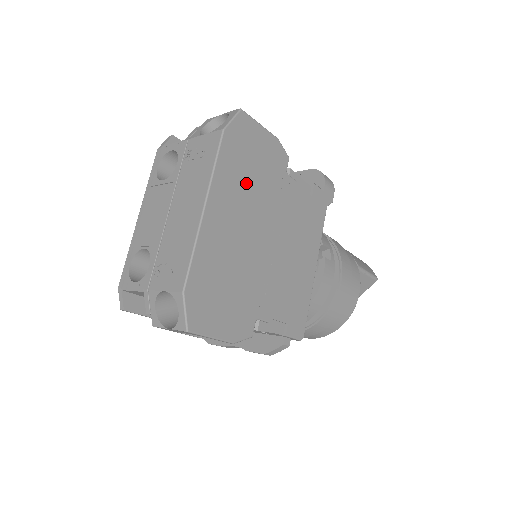
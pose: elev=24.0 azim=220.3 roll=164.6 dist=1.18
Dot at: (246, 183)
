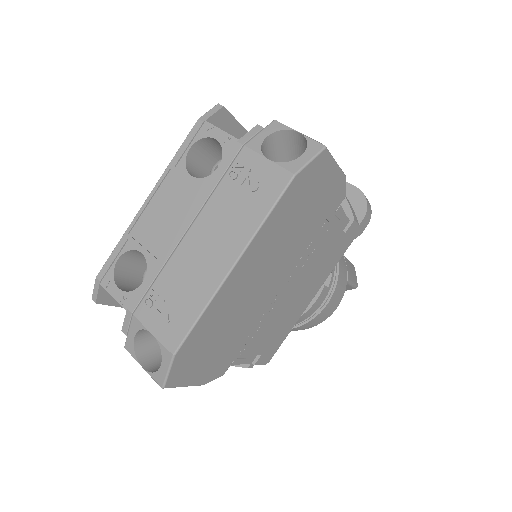
Dot at: (289, 232)
